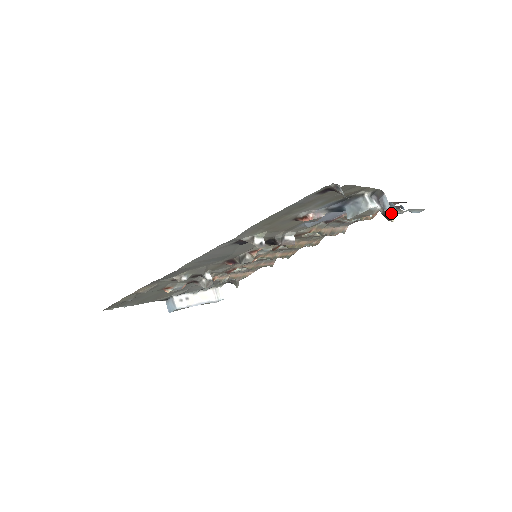
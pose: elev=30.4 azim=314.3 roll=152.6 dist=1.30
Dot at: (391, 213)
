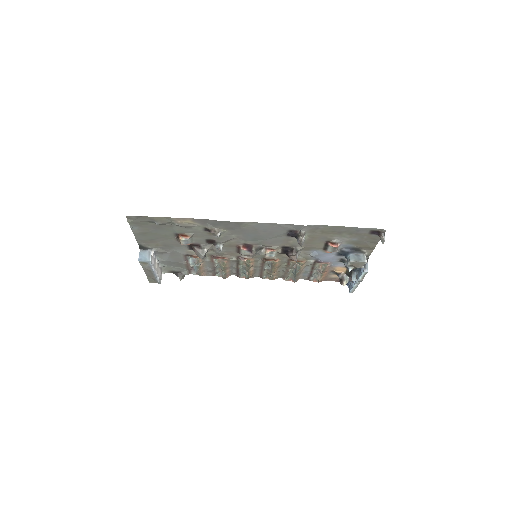
Dot at: (346, 280)
